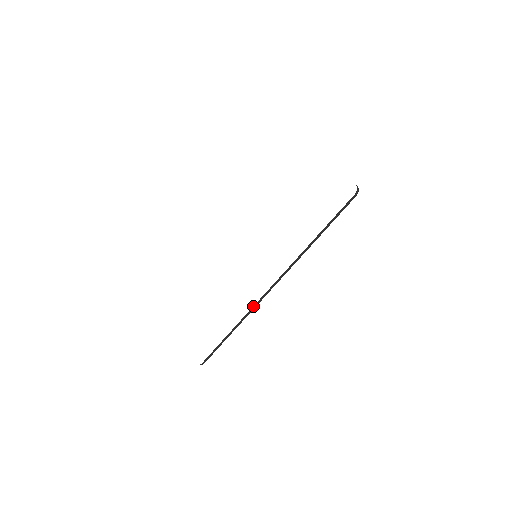
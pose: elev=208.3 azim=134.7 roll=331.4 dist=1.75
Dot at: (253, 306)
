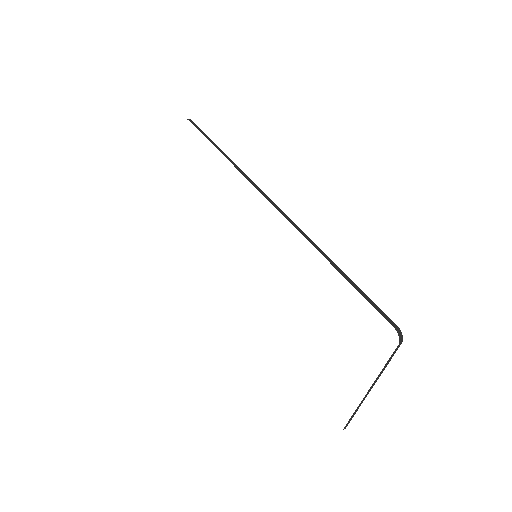
Dot at: occluded
